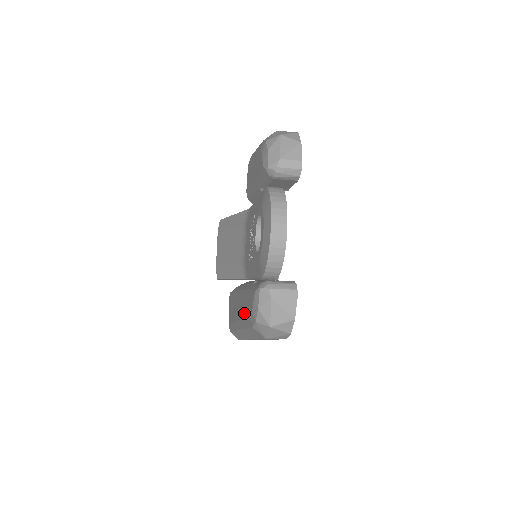
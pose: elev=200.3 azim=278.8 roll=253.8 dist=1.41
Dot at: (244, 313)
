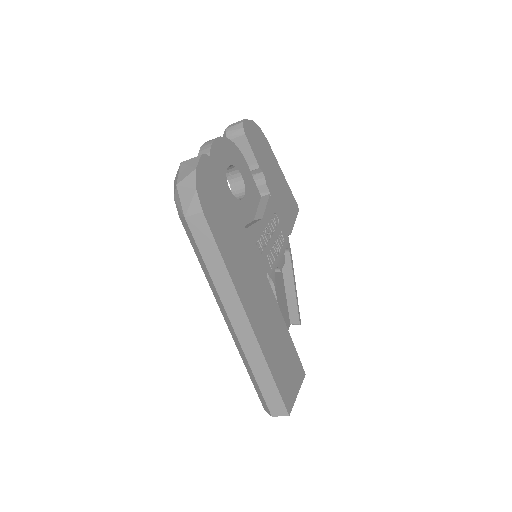
Dot at: occluded
